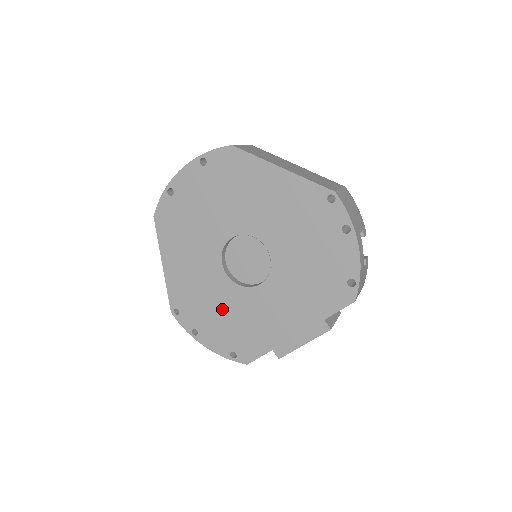
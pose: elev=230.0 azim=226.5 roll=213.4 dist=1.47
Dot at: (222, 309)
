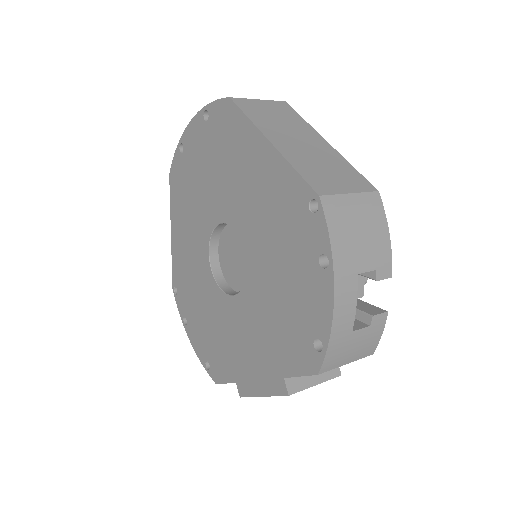
Dot at: (204, 307)
